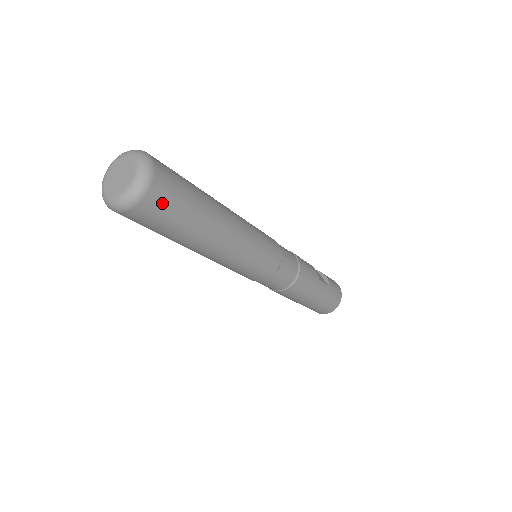
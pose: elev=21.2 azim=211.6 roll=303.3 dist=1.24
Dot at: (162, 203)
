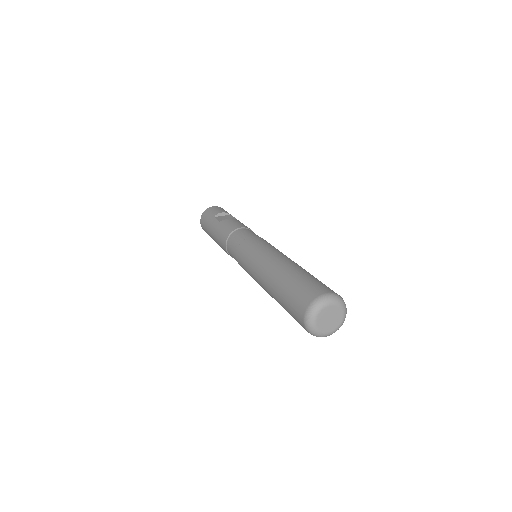
Dot at: occluded
